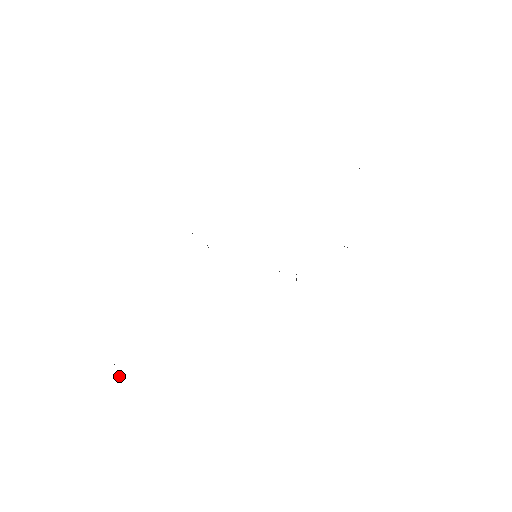
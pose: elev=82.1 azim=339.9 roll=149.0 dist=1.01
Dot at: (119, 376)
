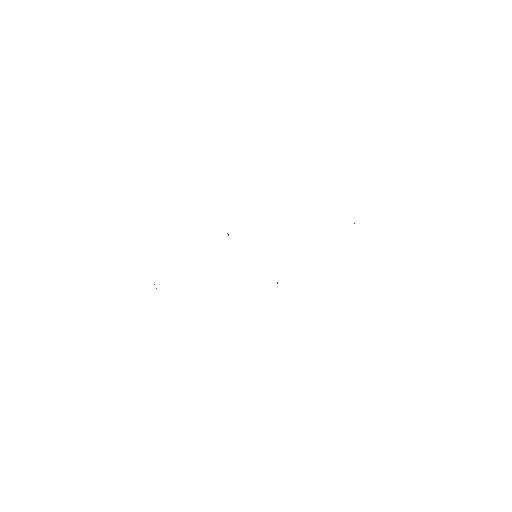
Dot at: (154, 284)
